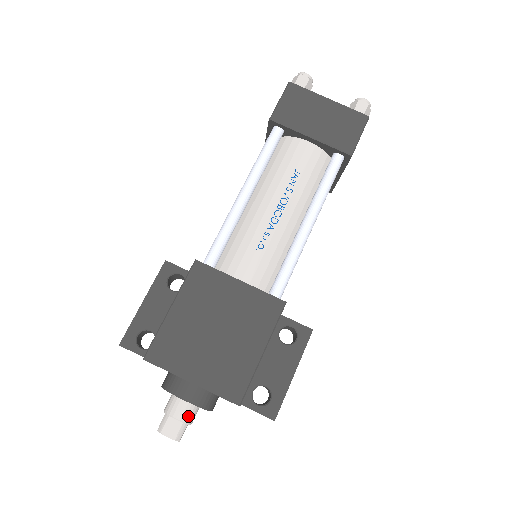
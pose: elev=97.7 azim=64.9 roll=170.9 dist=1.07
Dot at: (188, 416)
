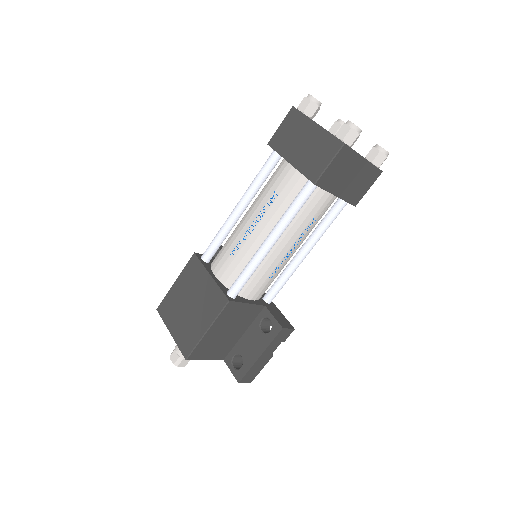
Dot at: occluded
